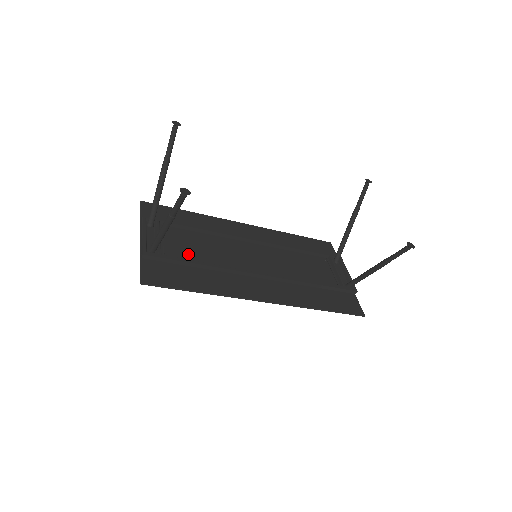
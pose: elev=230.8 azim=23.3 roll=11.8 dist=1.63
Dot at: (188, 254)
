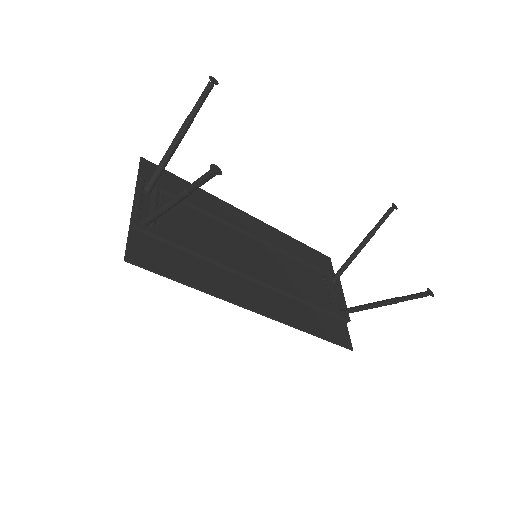
Dot at: (184, 236)
